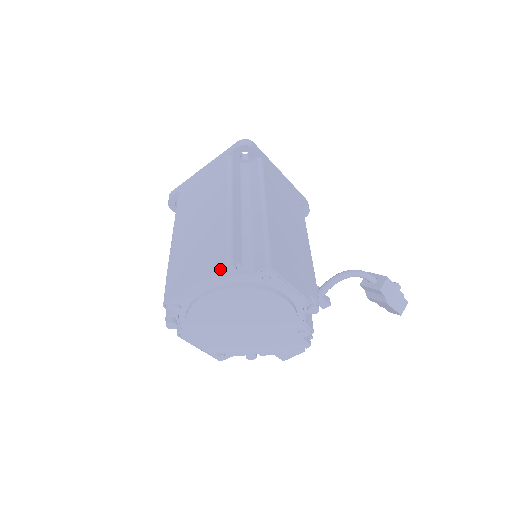
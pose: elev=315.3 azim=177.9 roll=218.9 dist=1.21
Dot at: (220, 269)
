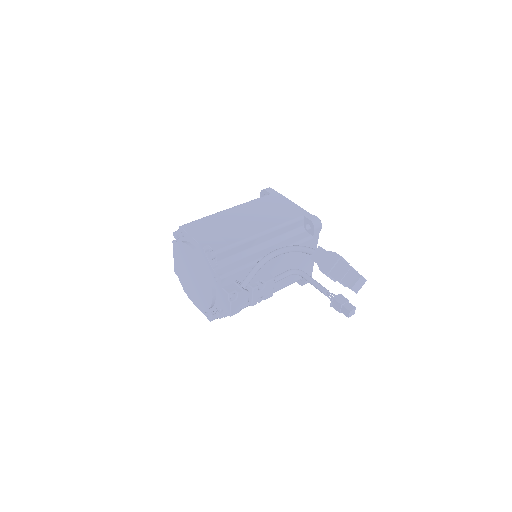
Dot at: occluded
